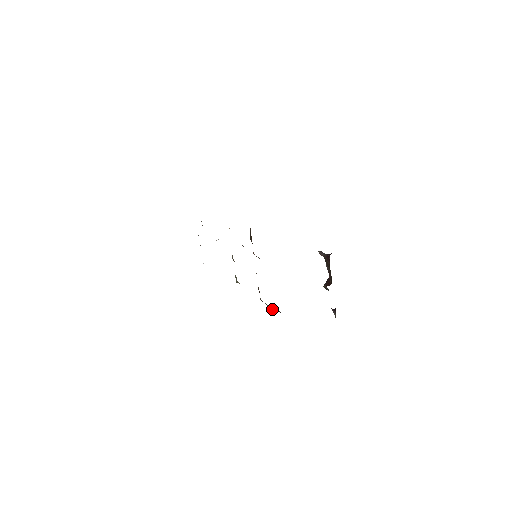
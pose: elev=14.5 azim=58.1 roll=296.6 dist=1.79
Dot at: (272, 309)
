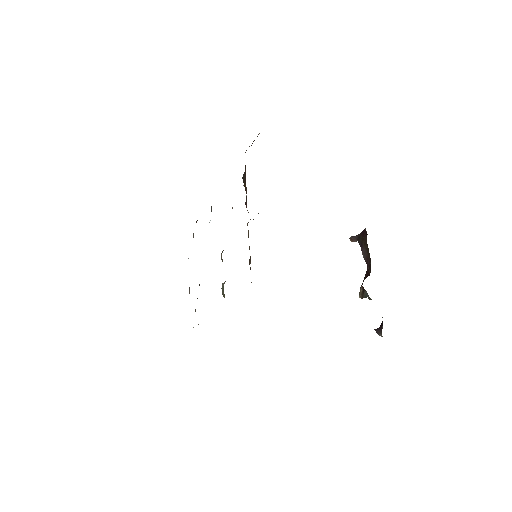
Dot at: occluded
